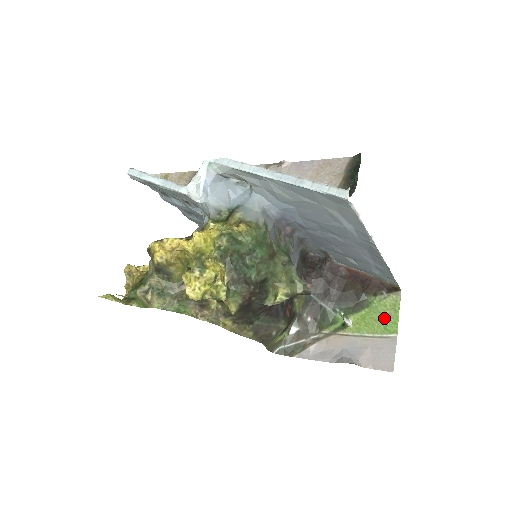
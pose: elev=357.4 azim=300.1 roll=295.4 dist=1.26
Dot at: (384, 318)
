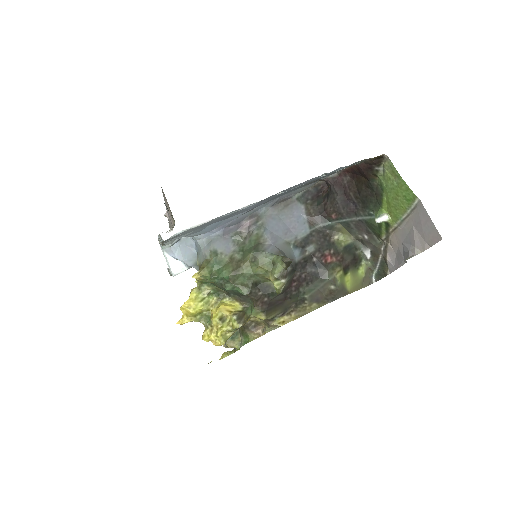
Dot at: (398, 192)
